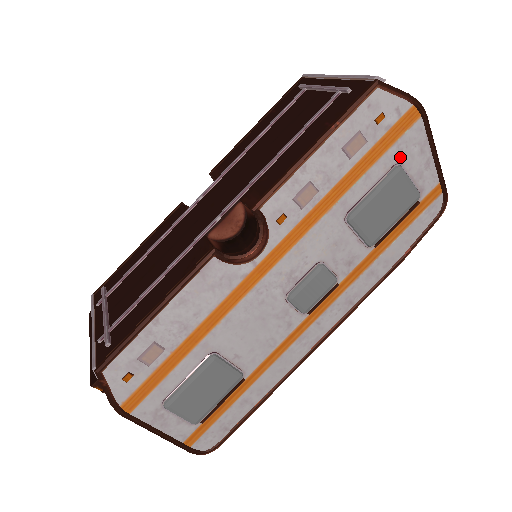
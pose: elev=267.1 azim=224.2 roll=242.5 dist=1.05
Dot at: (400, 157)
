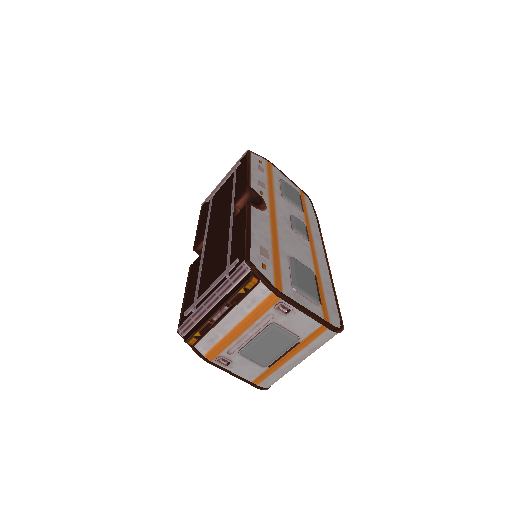
Dot at: (278, 177)
